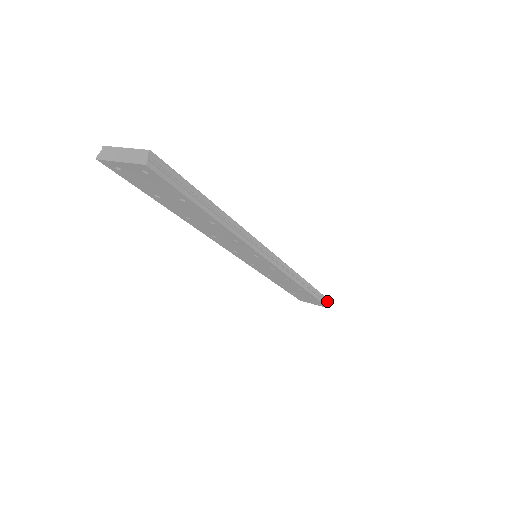
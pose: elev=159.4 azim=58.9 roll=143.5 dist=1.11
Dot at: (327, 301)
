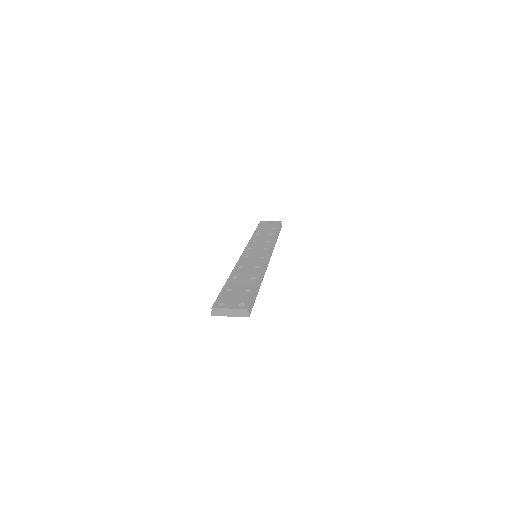
Dot at: occluded
